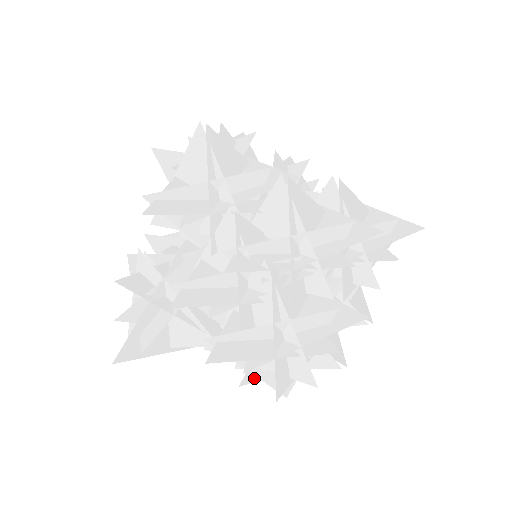
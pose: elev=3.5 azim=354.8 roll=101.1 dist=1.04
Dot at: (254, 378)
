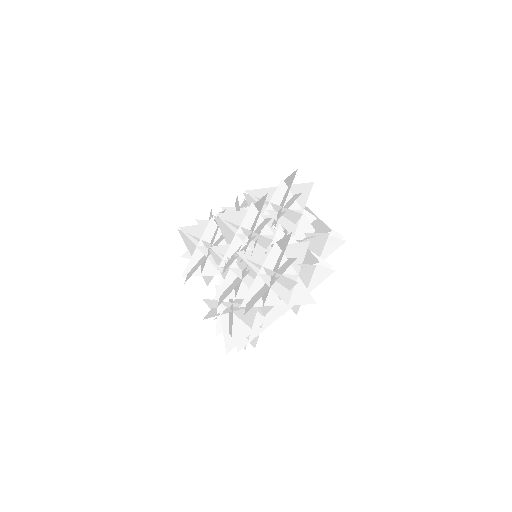
Dot at: (288, 307)
